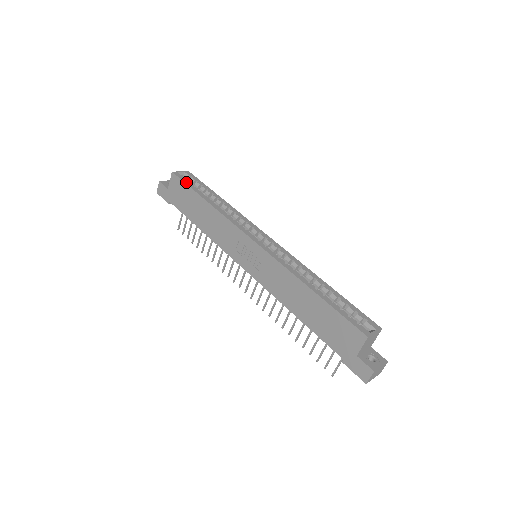
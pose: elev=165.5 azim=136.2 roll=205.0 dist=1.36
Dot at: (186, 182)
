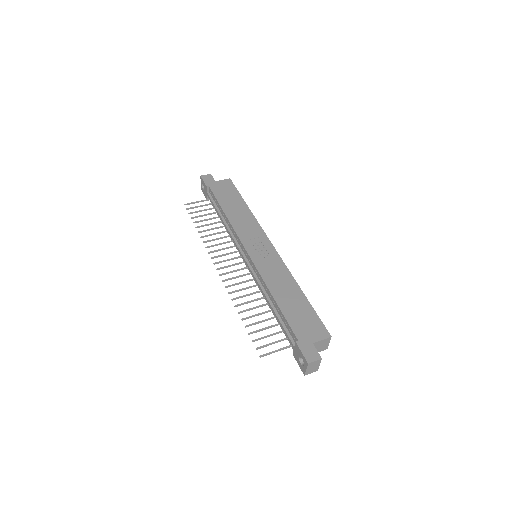
Dot at: (237, 190)
